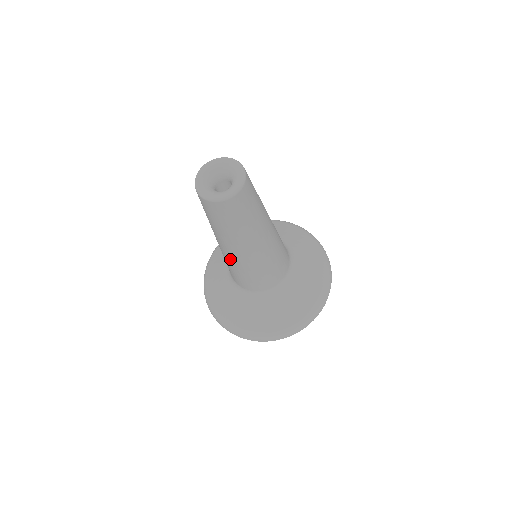
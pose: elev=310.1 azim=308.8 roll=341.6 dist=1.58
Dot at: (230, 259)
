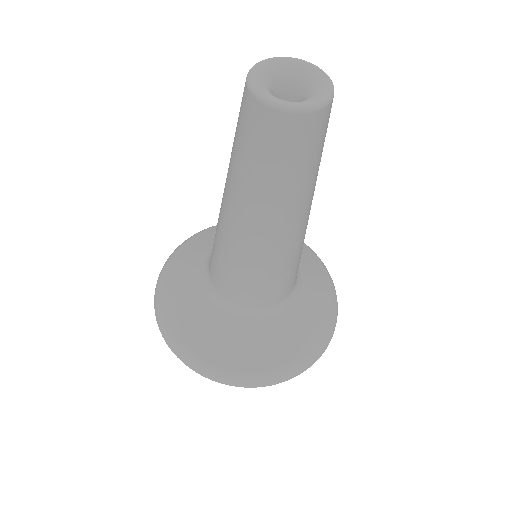
Dot at: (277, 251)
